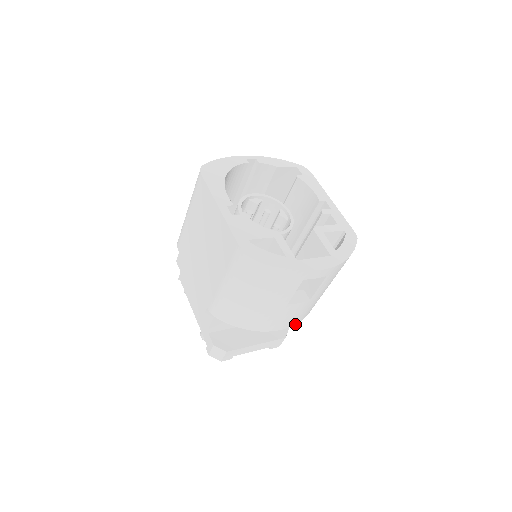
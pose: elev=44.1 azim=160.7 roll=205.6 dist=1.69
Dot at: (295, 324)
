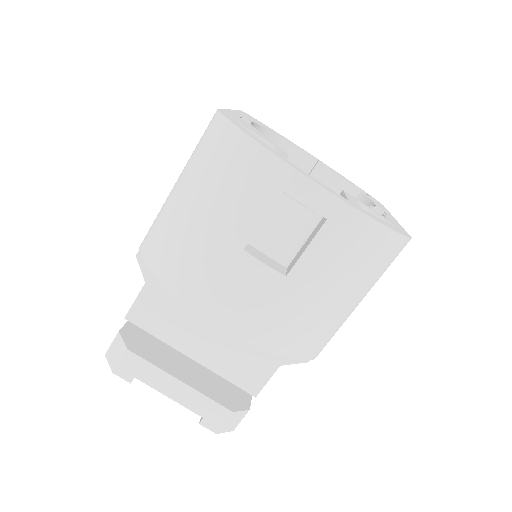
Dot at: (249, 344)
